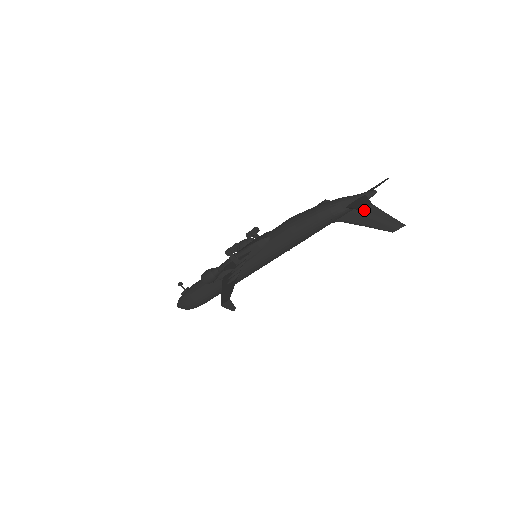
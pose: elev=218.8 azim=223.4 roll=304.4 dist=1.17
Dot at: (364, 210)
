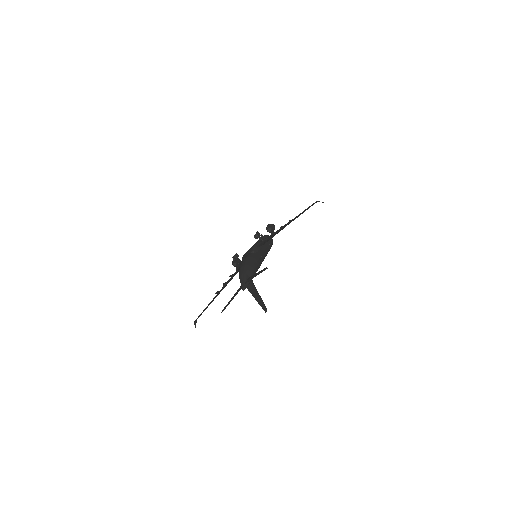
Dot at: (250, 290)
